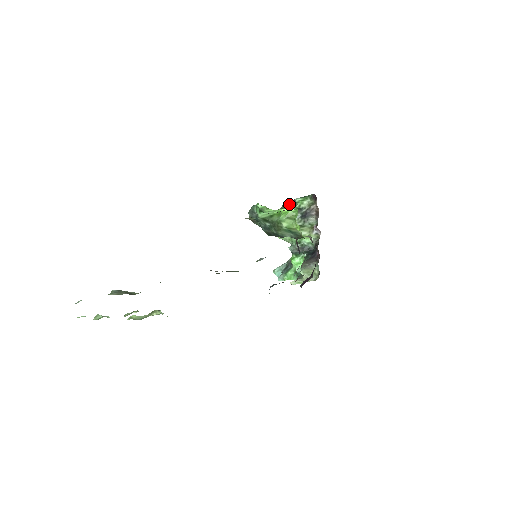
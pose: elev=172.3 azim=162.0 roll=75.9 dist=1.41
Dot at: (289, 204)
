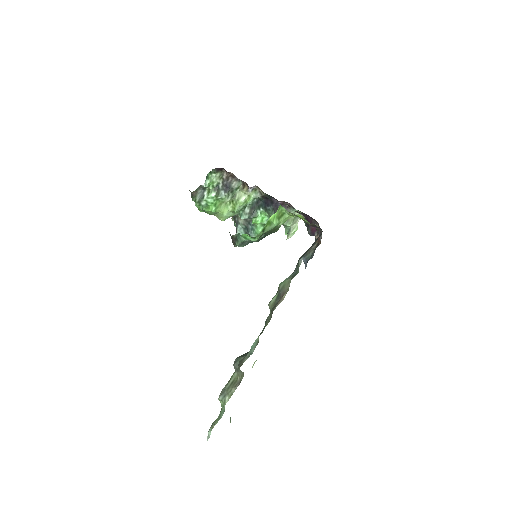
Dot at: (199, 193)
